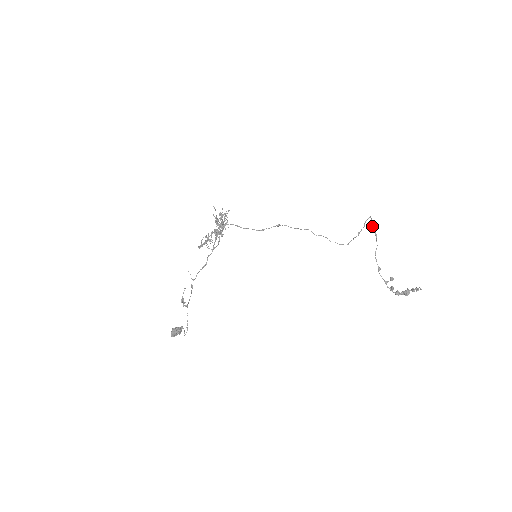
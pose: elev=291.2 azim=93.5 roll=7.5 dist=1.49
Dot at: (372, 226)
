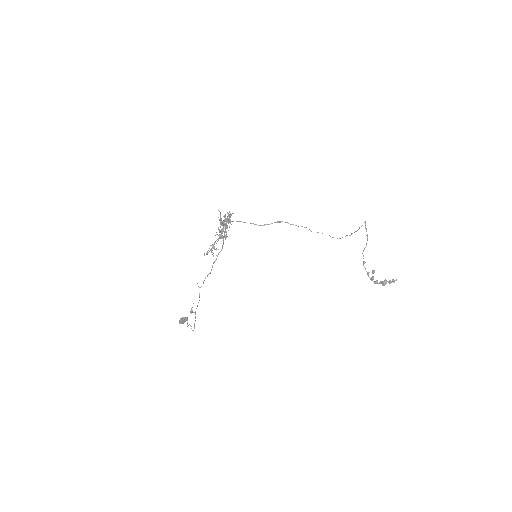
Dot at: (365, 228)
